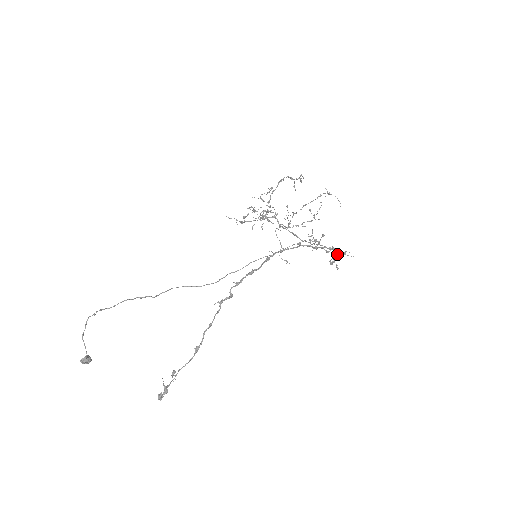
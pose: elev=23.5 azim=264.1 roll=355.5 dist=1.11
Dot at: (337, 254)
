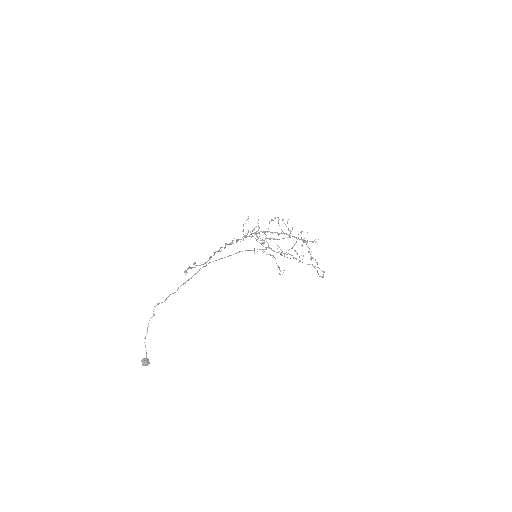
Dot at: occluded
